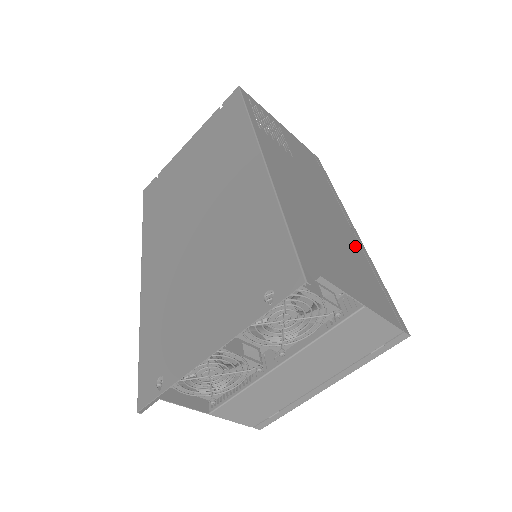
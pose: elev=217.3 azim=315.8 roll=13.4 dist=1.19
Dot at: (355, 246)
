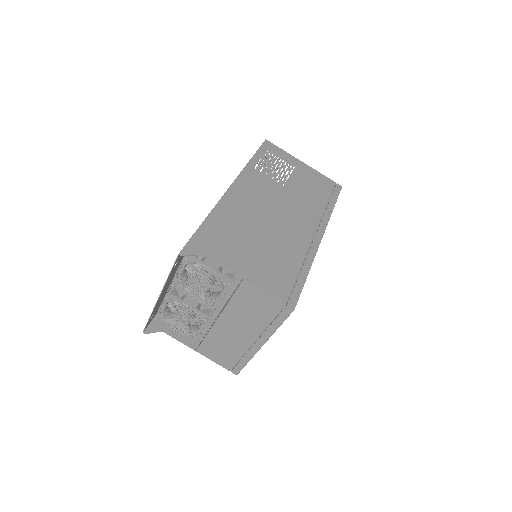
Dot at: (297, 248)
